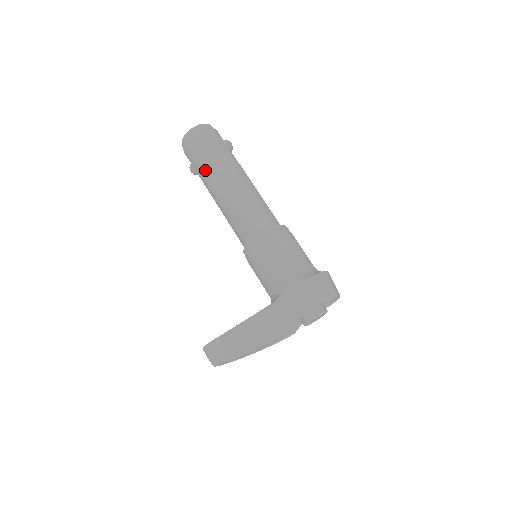
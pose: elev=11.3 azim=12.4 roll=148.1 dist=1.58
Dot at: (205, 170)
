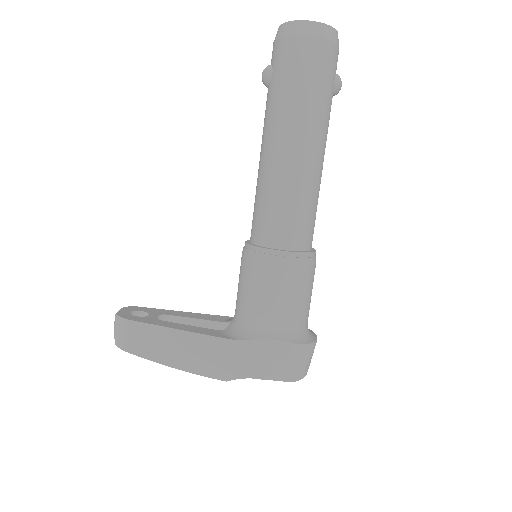
Dot at: (284, 102)
